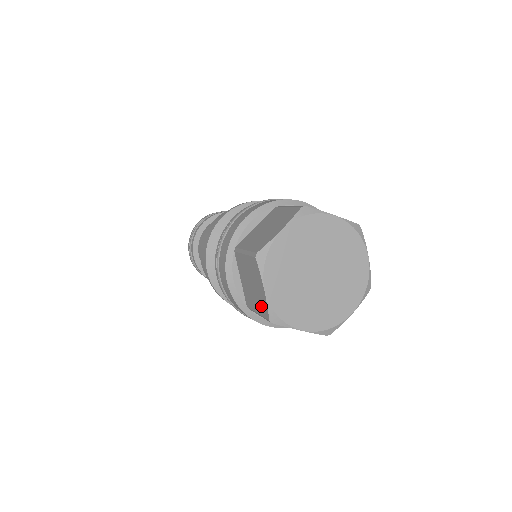
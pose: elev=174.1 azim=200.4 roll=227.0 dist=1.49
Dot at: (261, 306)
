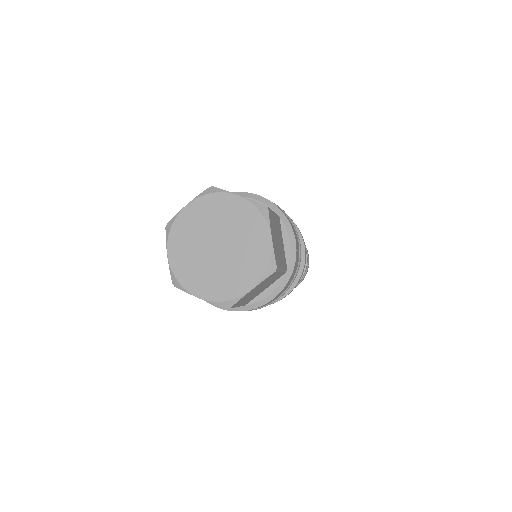
Dot at: occluded
